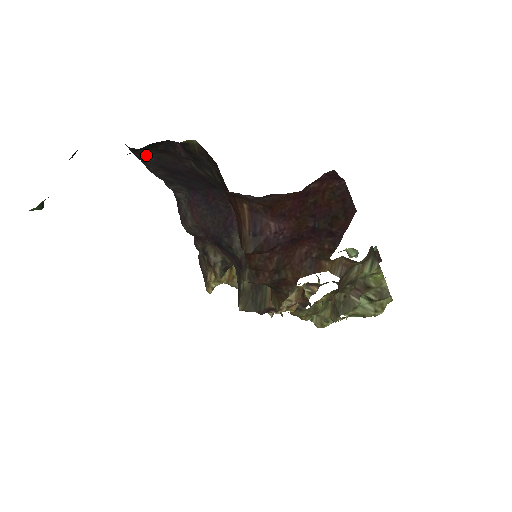
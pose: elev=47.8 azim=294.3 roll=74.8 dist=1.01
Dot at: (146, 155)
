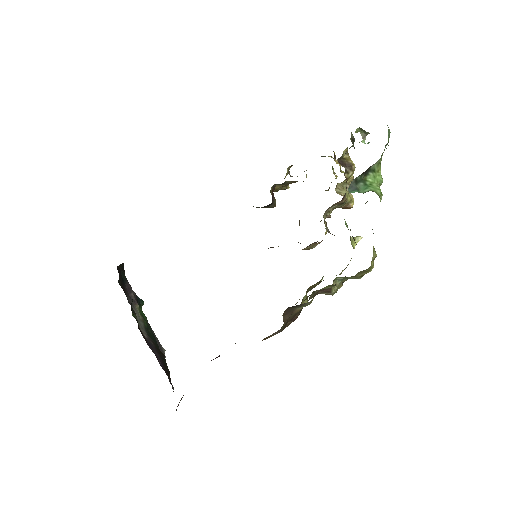
Dot at: occluded
